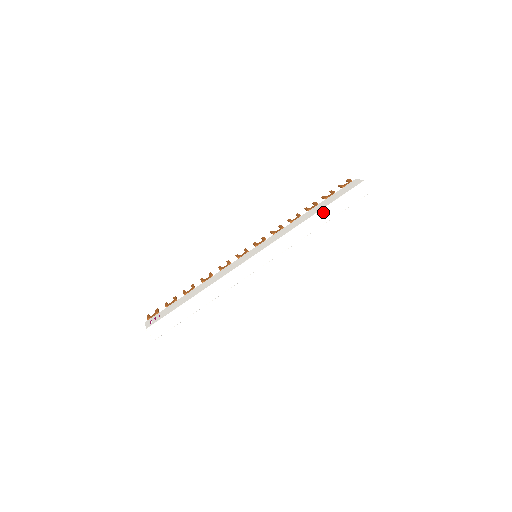
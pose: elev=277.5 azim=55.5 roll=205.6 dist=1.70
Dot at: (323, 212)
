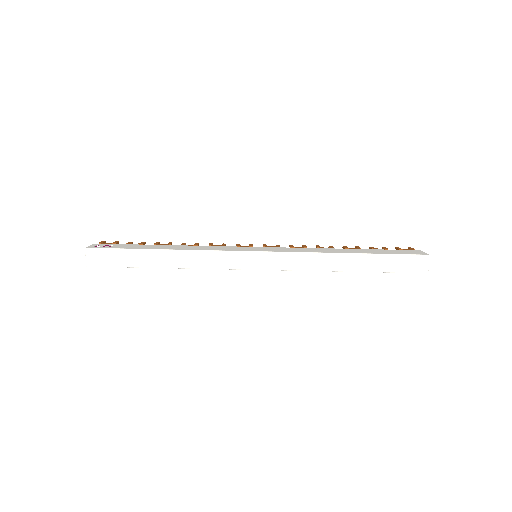
Dot at: (360, 257)
